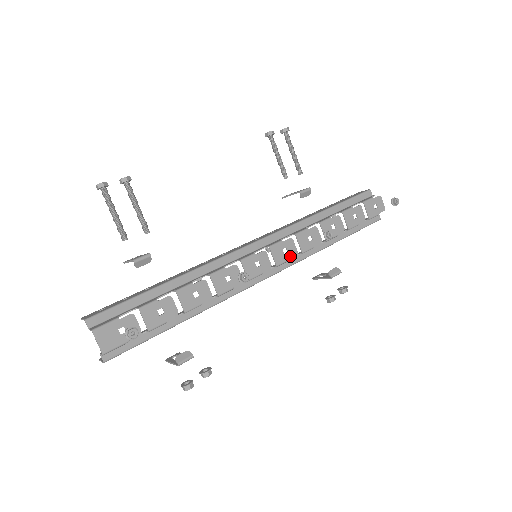
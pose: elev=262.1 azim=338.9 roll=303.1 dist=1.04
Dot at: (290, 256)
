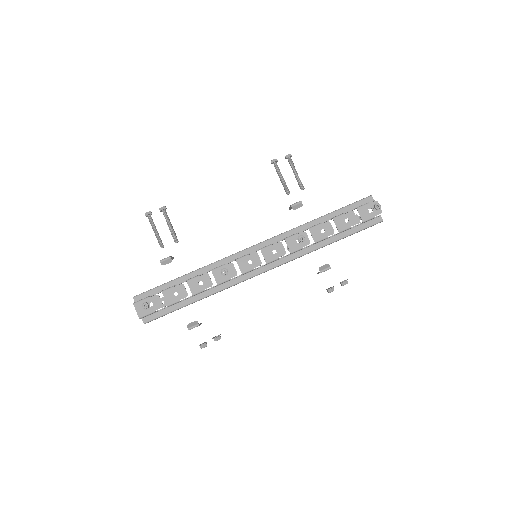
Dot at: (279, 256)
